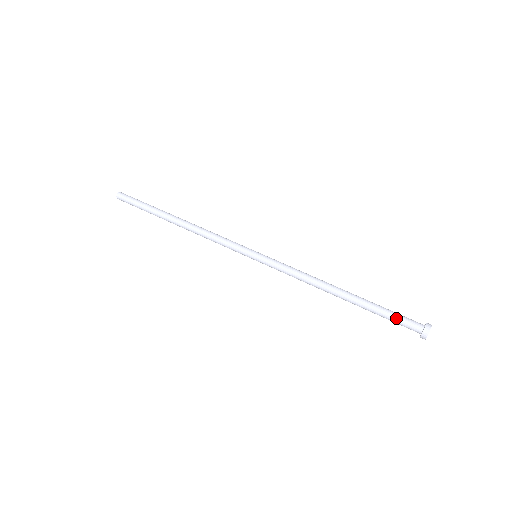
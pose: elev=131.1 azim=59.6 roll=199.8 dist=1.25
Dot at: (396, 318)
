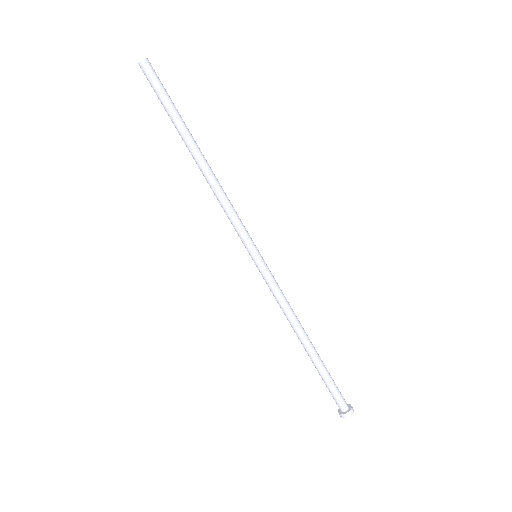
Dot at: (332, 392)
